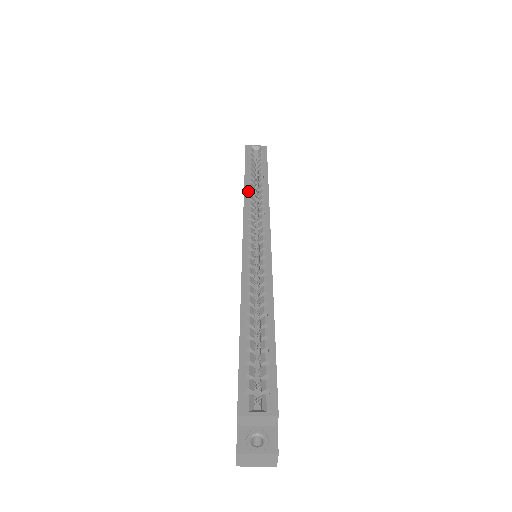
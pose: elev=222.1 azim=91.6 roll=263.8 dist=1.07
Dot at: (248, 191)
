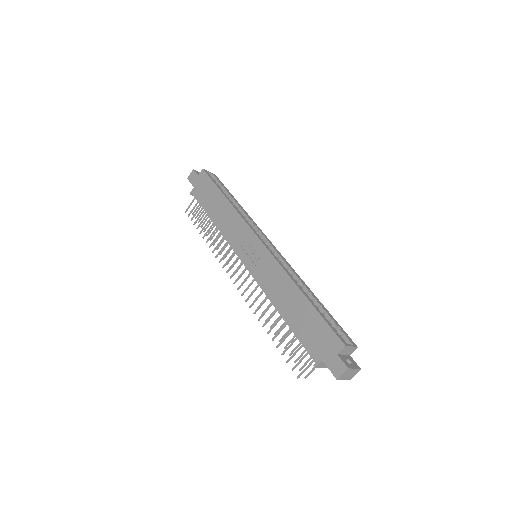
Dot at: (235, 207)
